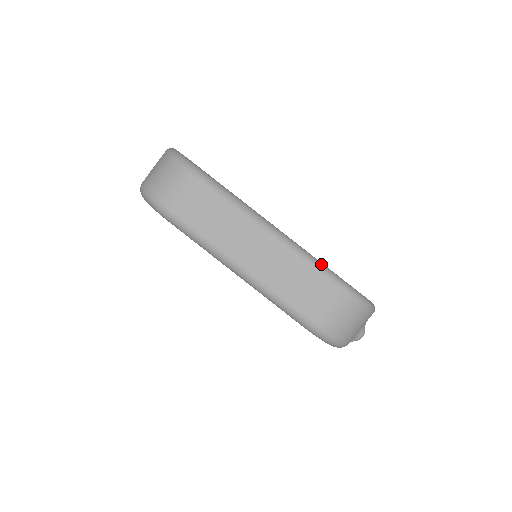
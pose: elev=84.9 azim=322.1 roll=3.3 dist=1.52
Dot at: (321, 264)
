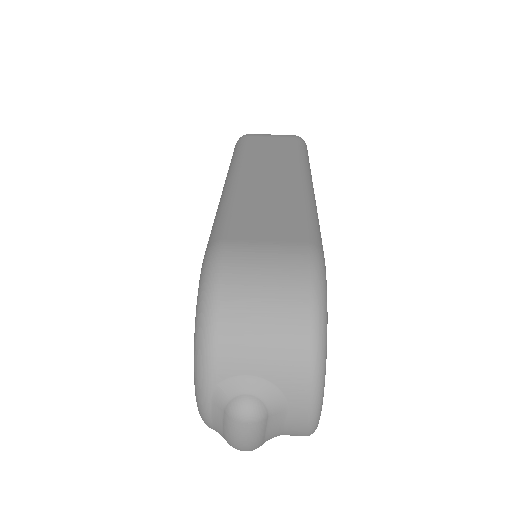
Dot at: (319, 227)
